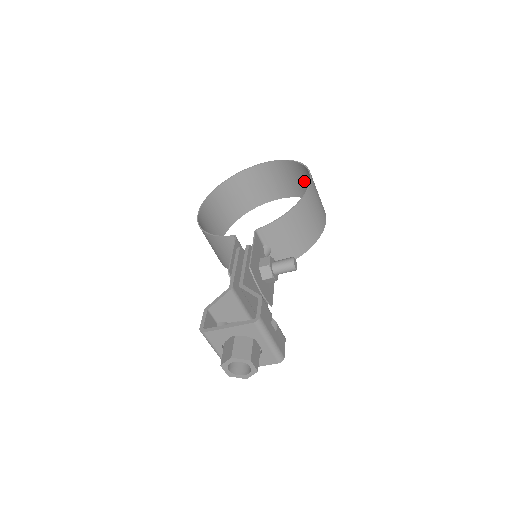
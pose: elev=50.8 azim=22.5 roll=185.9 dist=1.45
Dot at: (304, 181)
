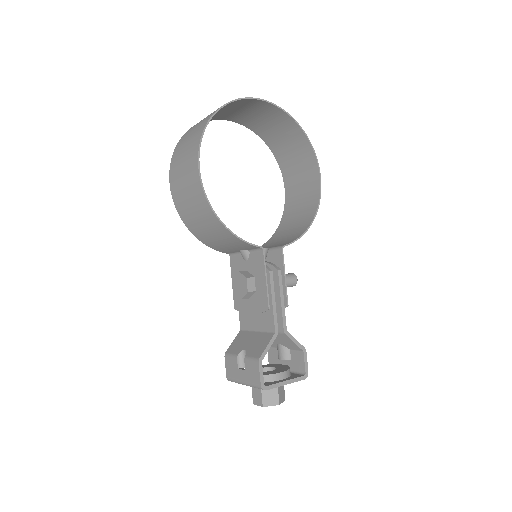
Dot at: (286, 140)
